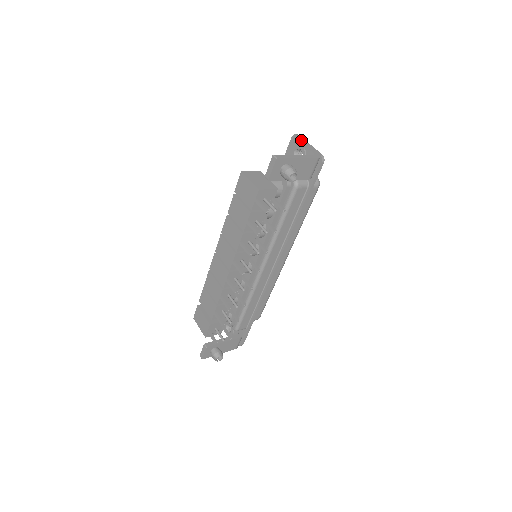
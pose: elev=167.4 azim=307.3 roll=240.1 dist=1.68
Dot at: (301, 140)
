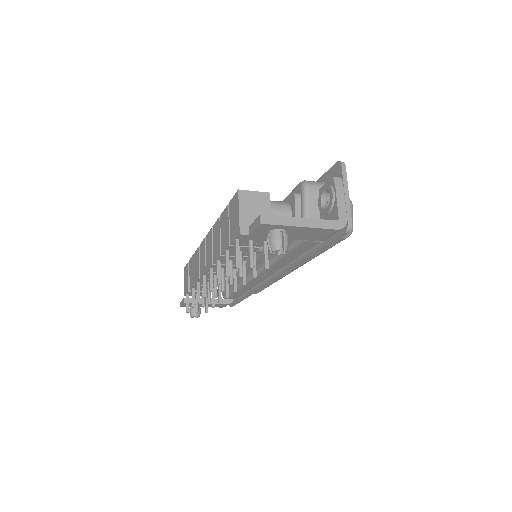
Dot at: (342, 178)
